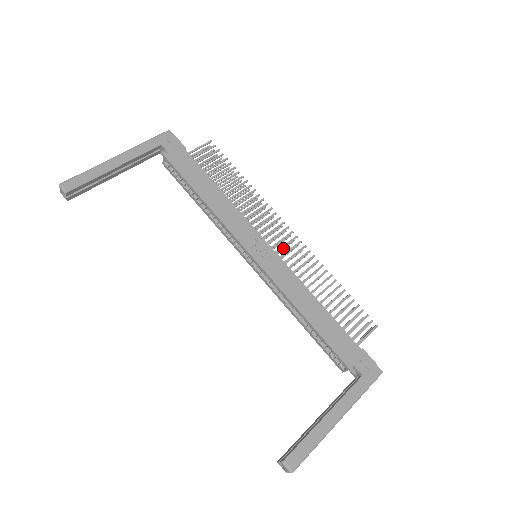
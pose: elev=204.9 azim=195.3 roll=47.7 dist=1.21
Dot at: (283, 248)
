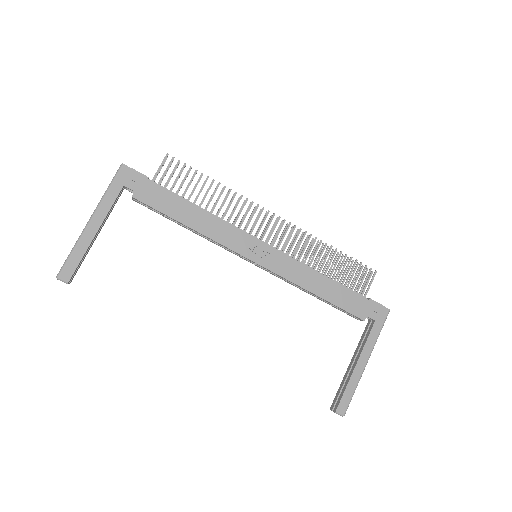
Dot at: (276, 234)
